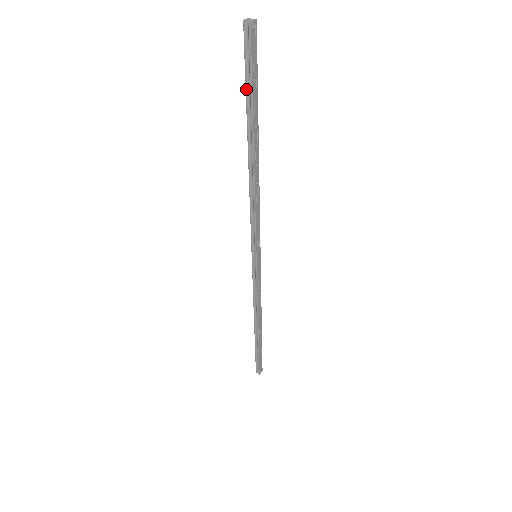
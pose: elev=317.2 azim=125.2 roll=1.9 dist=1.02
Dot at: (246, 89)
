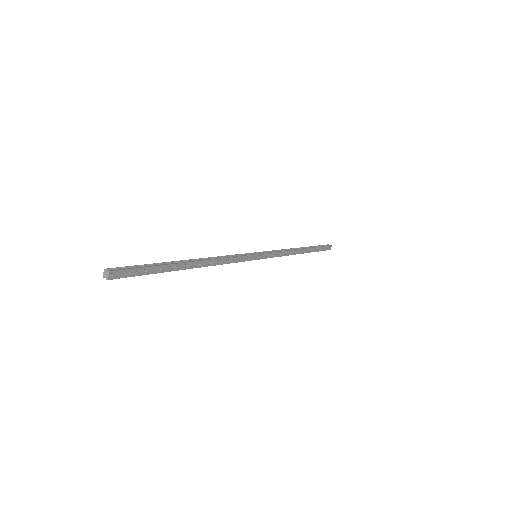
Dot at: (146, 272)
